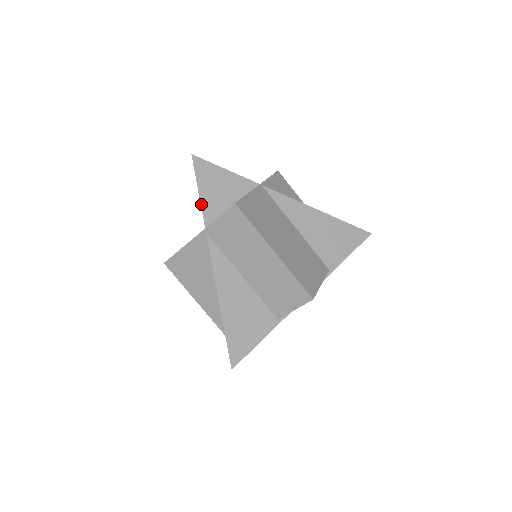
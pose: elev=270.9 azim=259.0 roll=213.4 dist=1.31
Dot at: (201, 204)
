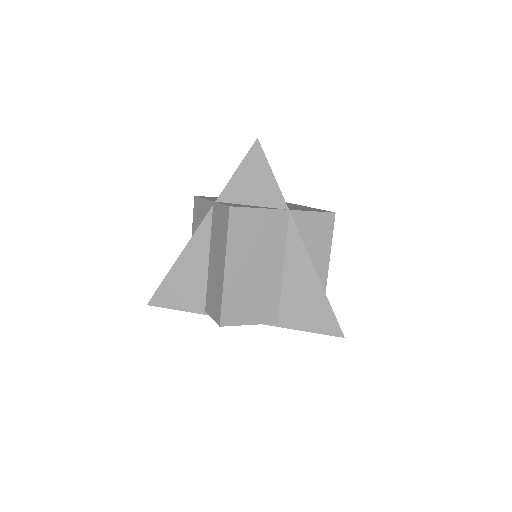
Dot at: (229, 182)
